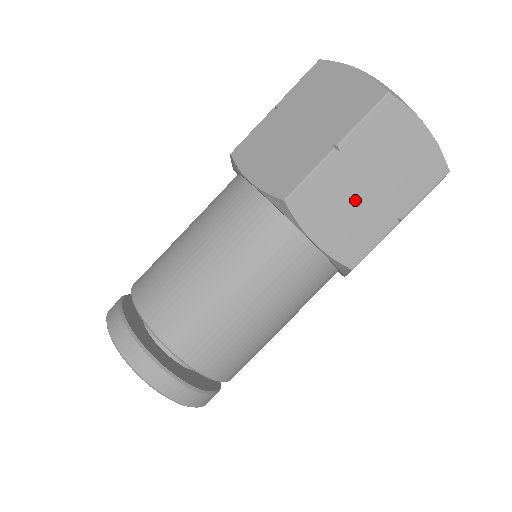
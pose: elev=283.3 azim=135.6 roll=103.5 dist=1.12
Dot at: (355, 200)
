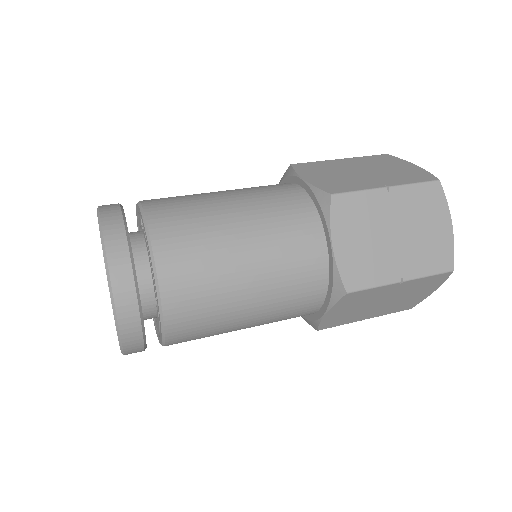
Dot at: (368, 305)
